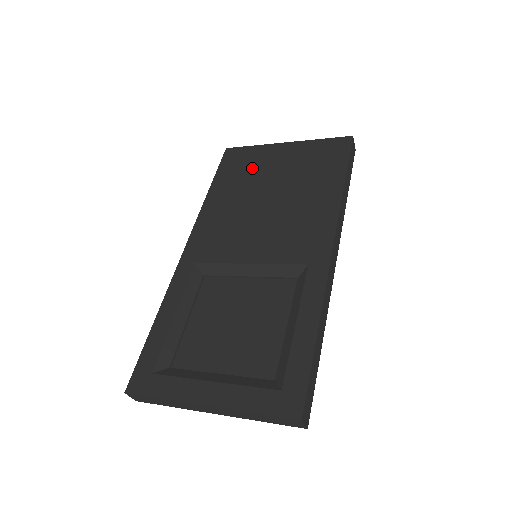
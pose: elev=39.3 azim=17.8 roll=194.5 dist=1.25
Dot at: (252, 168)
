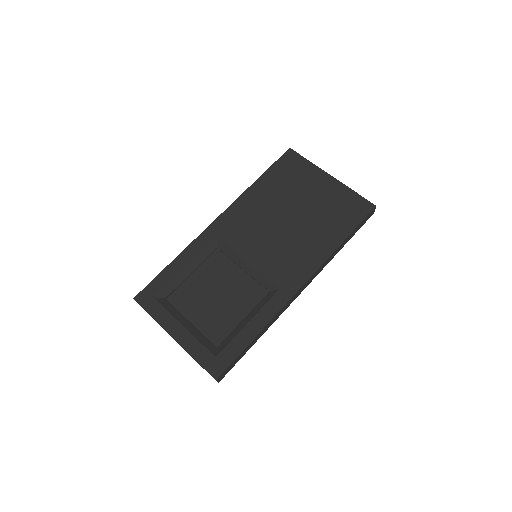
Dot at: (295, 182)
